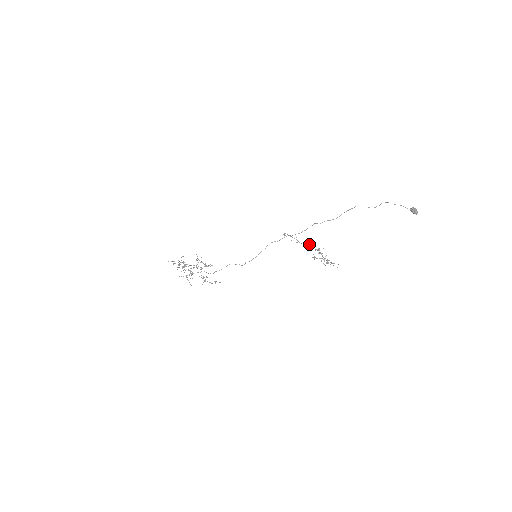
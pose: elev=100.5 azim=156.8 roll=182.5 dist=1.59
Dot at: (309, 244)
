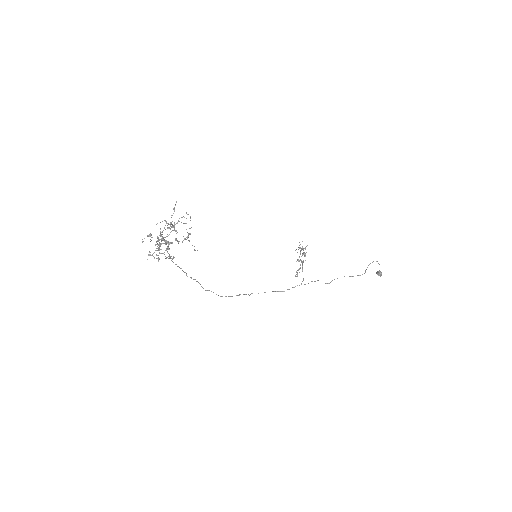
Dot at: (305, 254)
